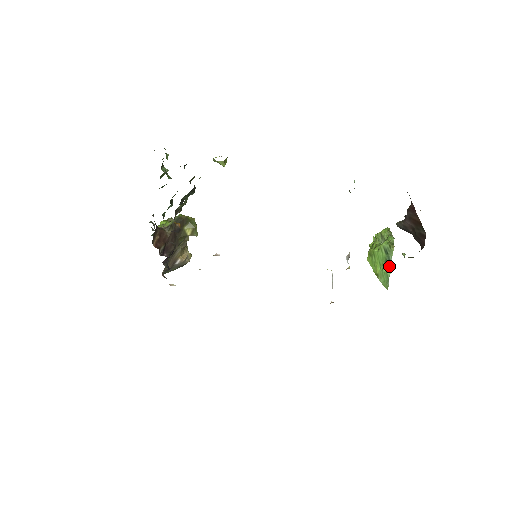
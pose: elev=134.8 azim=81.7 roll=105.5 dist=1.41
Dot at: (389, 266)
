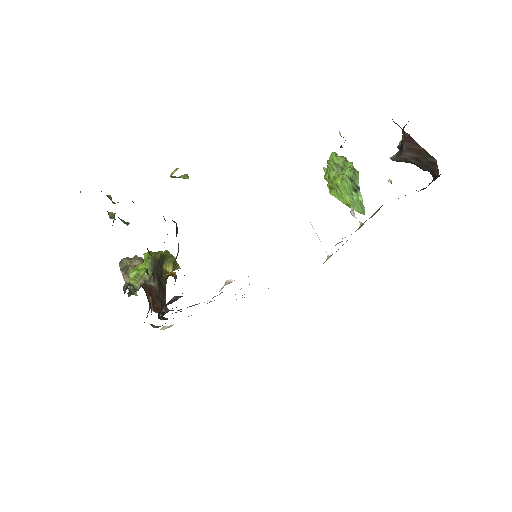
Dot at: (358, 192)
